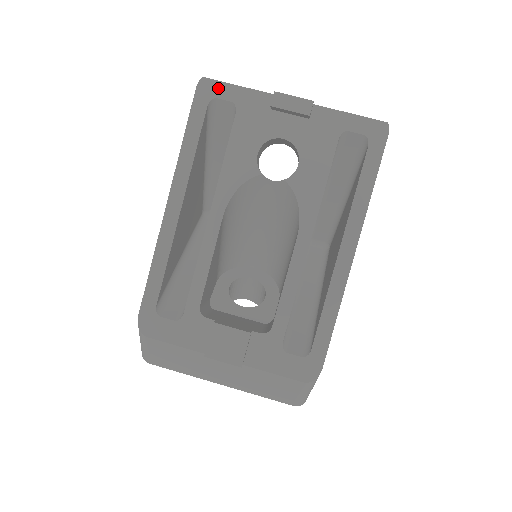
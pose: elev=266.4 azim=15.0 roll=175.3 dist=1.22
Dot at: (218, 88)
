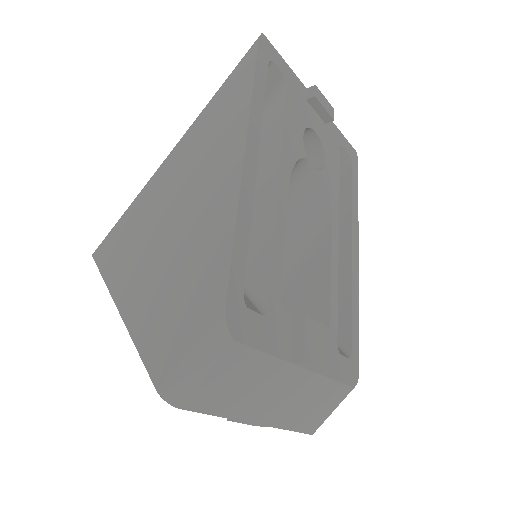
Dot at: (274, 53)
